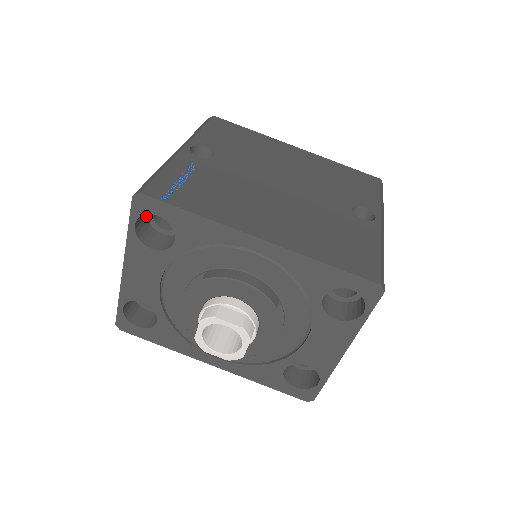
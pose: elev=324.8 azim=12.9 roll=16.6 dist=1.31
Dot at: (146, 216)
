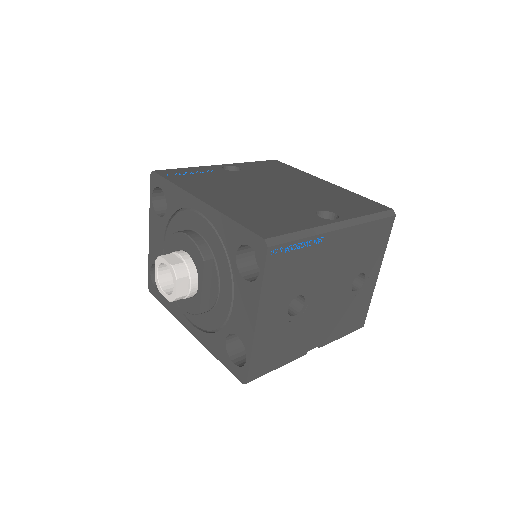
Dot at: occluded
